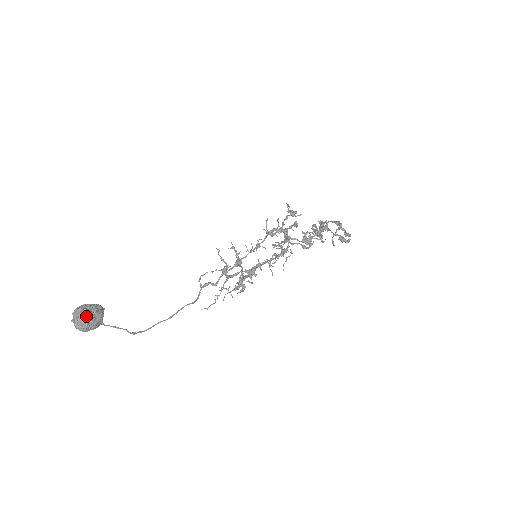
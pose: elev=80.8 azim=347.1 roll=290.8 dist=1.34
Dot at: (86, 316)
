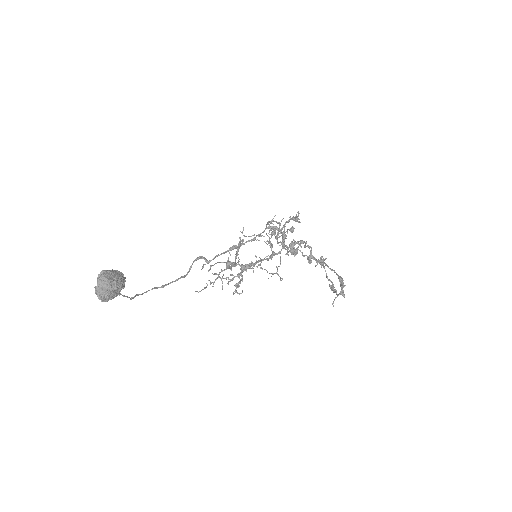
Dot at: (113, 290)
